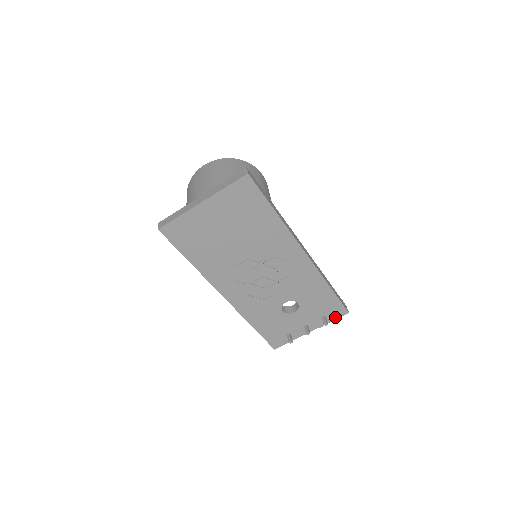
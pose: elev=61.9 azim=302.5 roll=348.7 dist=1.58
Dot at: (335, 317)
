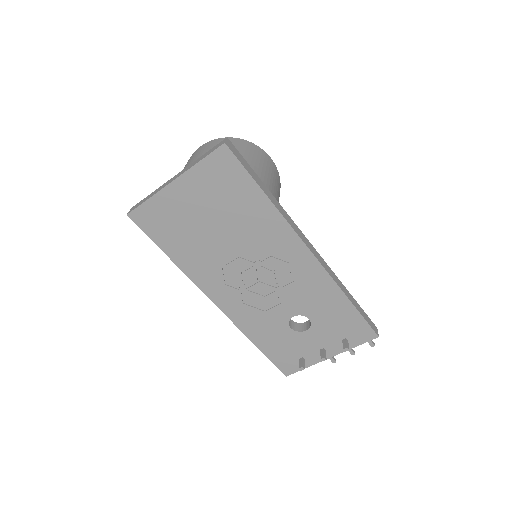
Dot at: (360, 341)
